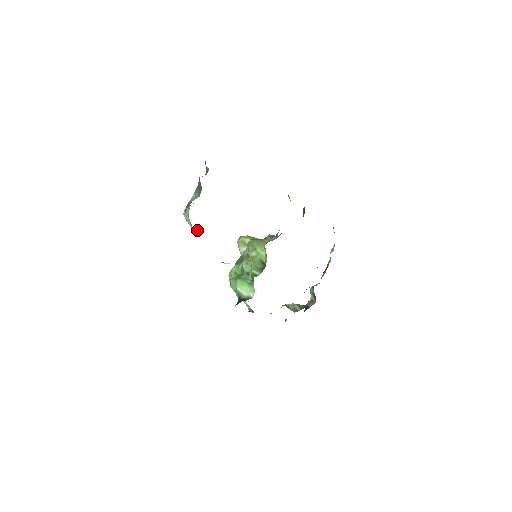
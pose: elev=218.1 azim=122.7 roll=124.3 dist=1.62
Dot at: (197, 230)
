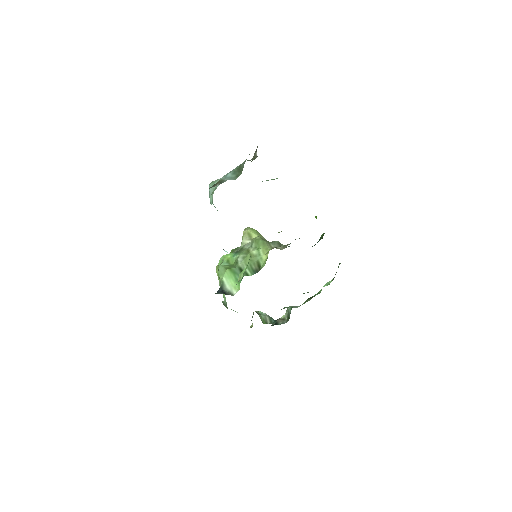
Dot at: (214, 206)
